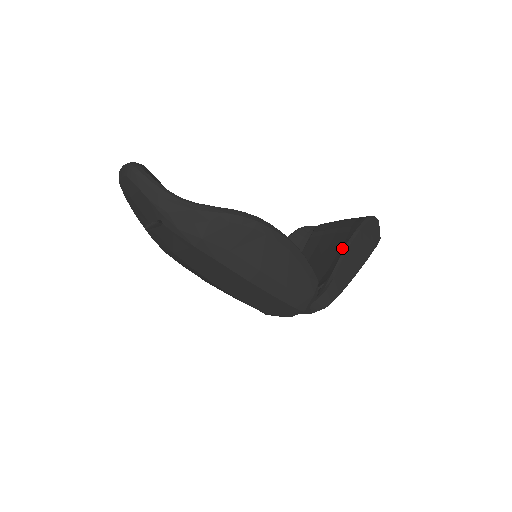
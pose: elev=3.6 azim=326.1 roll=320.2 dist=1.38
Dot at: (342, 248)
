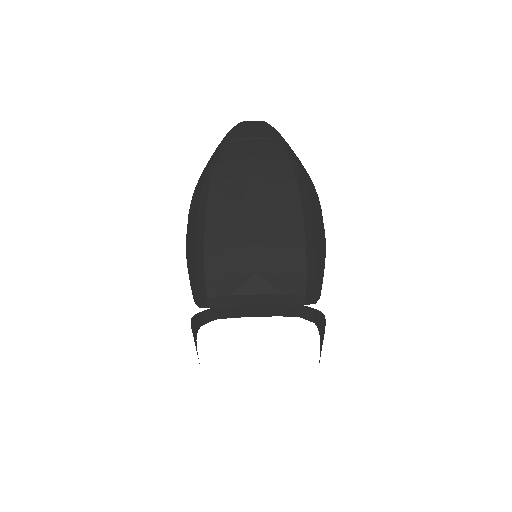
Dot at: occluded
